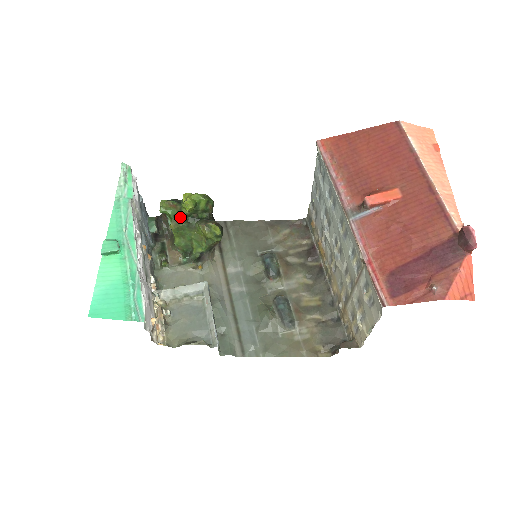
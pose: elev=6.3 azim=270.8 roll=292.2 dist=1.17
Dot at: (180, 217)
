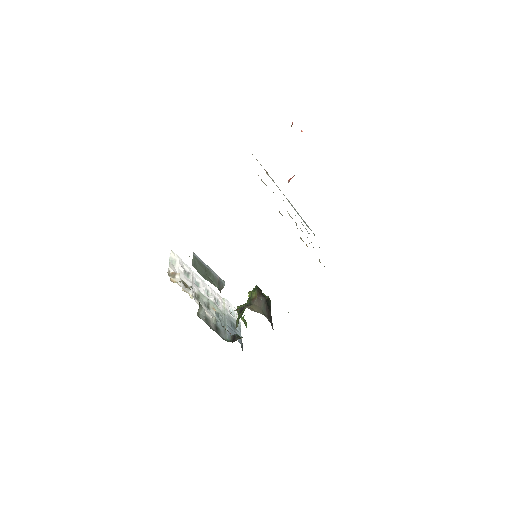
Dot at: occluded
